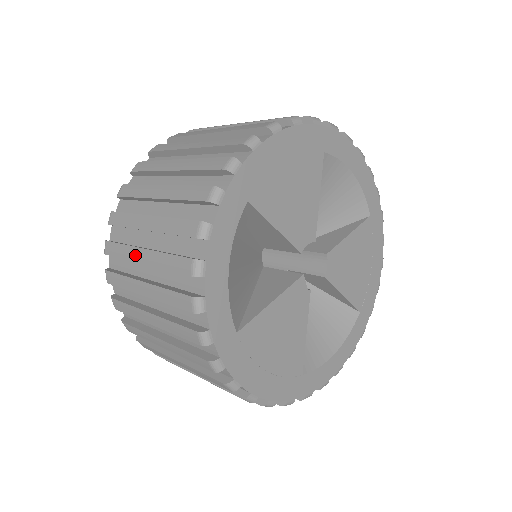
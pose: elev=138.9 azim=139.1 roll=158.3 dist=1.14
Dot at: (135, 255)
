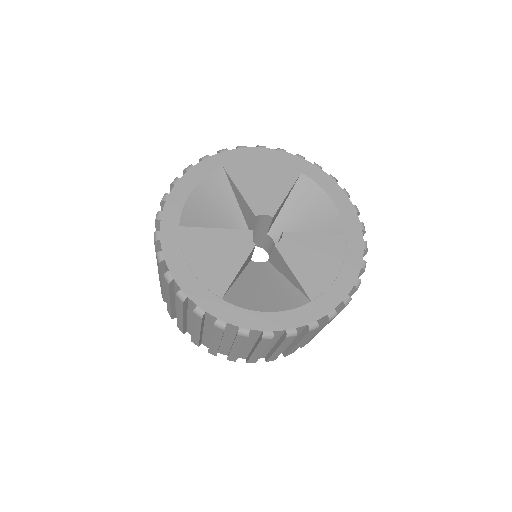
Dot at: occluded
